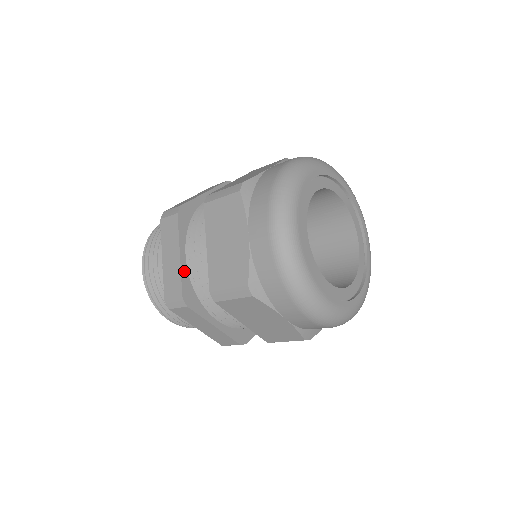
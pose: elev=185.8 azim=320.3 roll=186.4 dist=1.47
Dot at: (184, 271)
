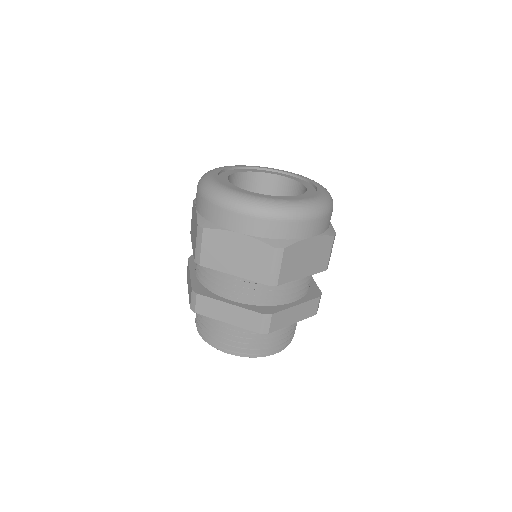
Dot at: (194, 279)
